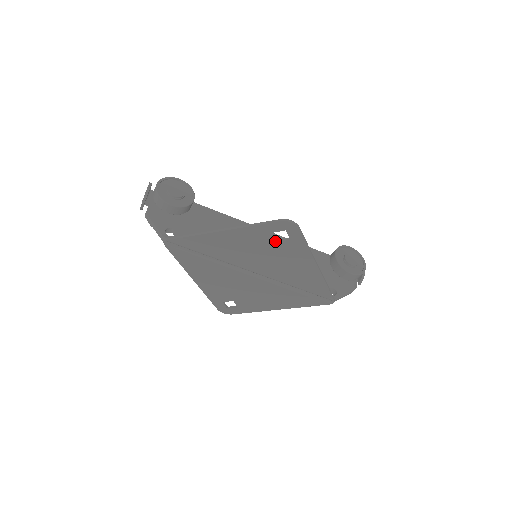
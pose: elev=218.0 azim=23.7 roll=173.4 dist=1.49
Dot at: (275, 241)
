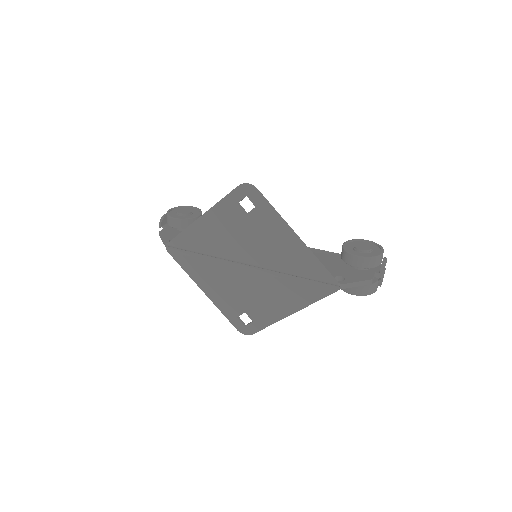
Dot at: (244, 214)
